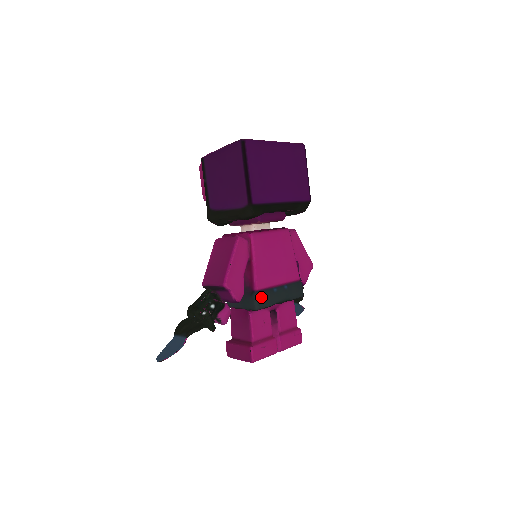
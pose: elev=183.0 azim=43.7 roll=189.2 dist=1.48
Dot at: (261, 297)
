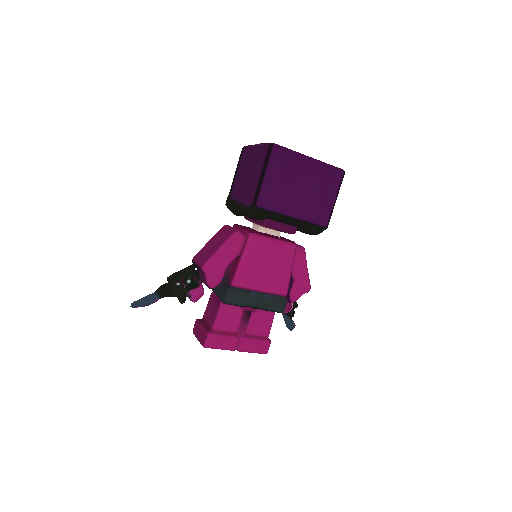
Dot at: (234, 294)
